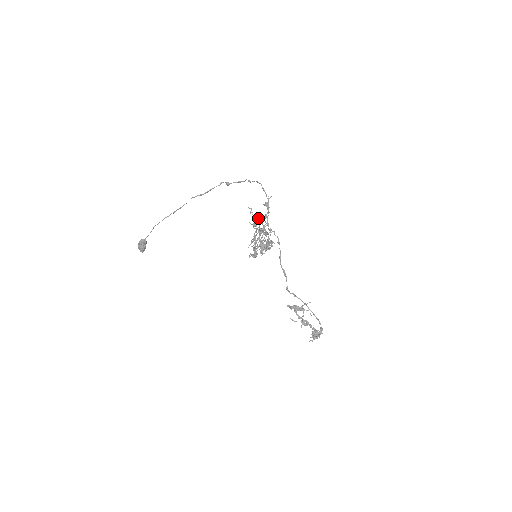
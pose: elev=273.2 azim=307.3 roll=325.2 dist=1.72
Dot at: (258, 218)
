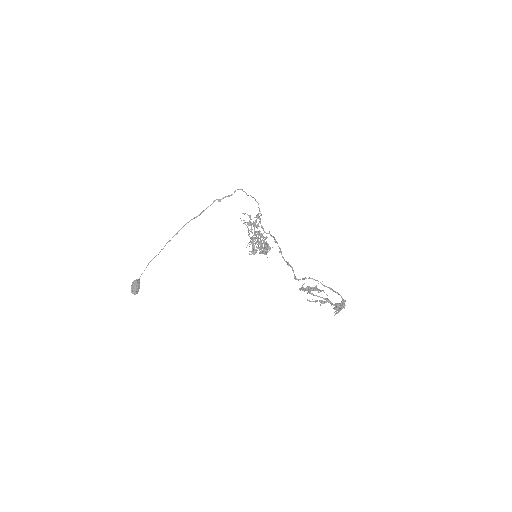
Dot at: occluded
